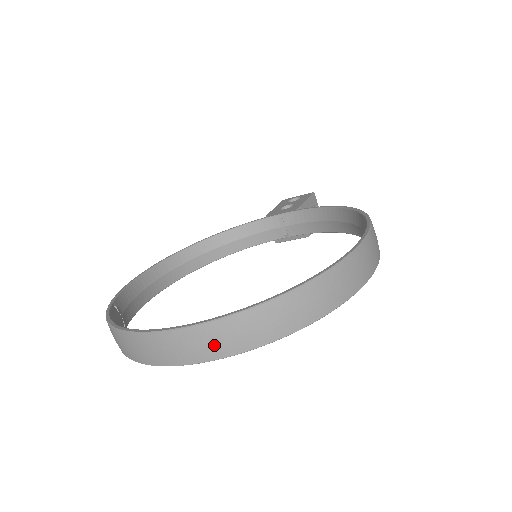
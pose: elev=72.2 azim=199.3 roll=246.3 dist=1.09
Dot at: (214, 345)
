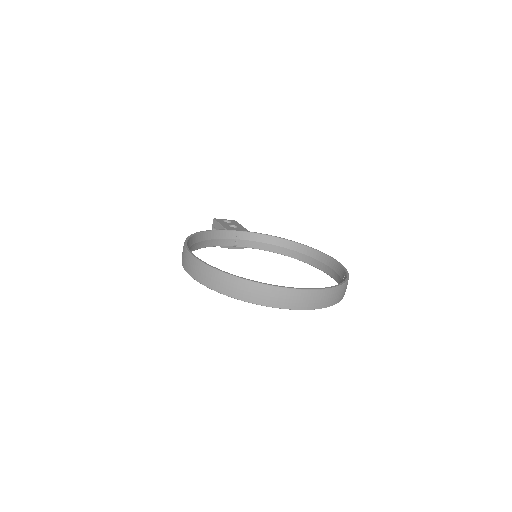
Dot at: (326, 300)
